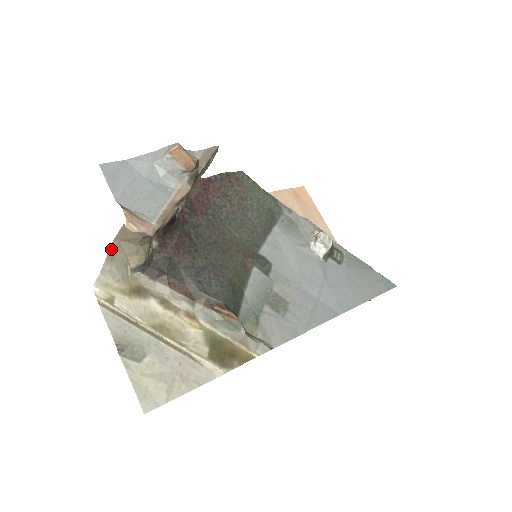
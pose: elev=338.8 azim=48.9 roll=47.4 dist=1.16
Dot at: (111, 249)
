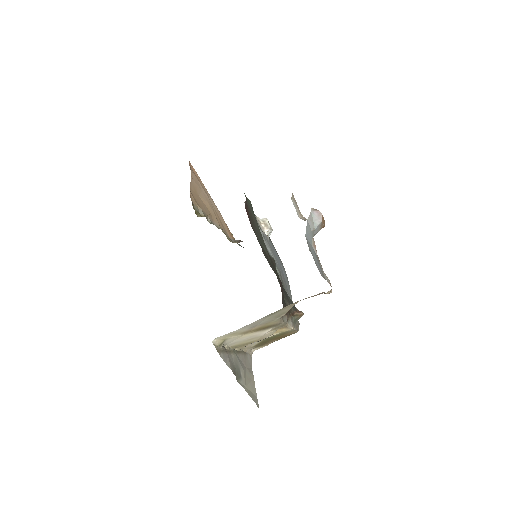
Dot at: (282, 308)
